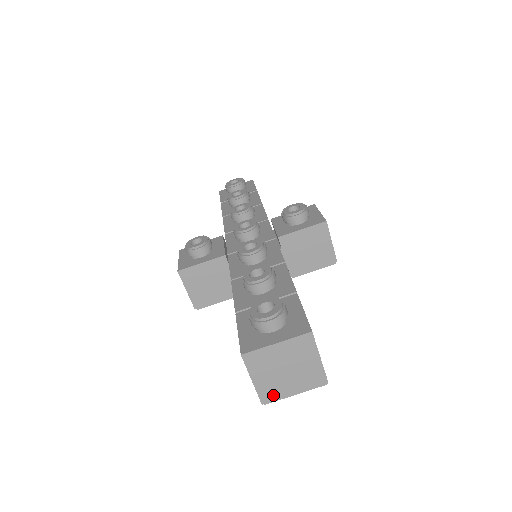
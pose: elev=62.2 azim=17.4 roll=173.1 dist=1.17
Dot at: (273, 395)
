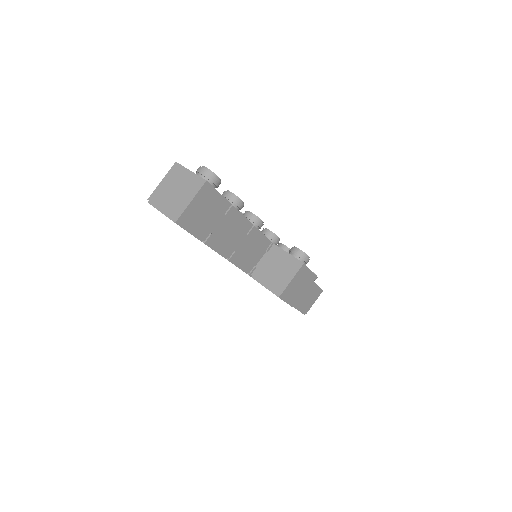
Dot at: (156, 199)
